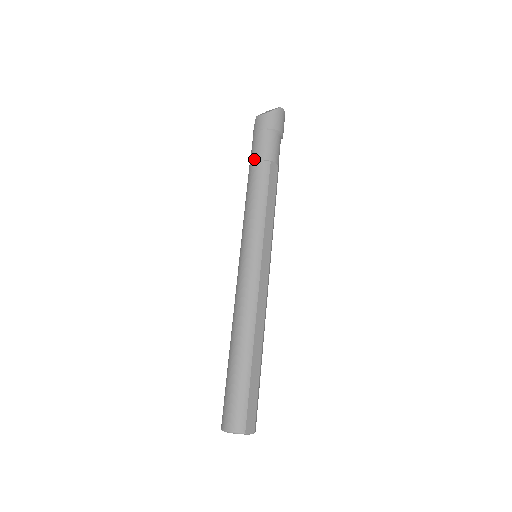
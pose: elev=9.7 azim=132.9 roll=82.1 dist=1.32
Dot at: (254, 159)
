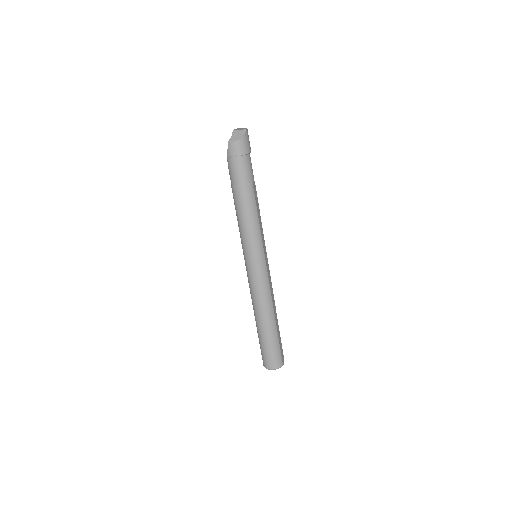
Dot at: (239, 184)
